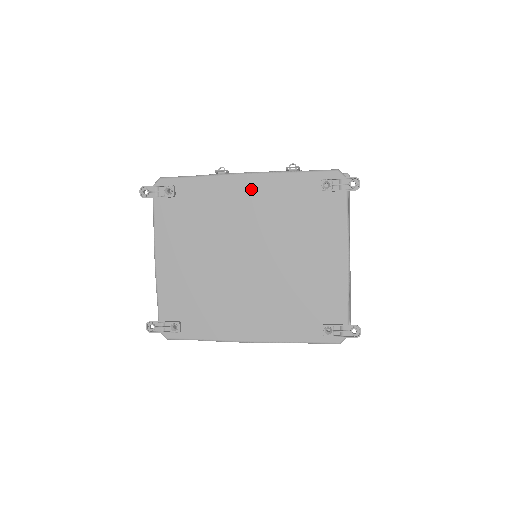
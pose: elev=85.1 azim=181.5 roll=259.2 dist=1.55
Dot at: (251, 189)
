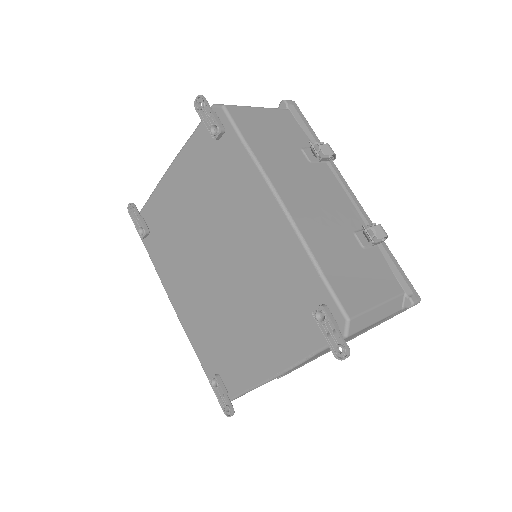
Dot at: (271, 223)
